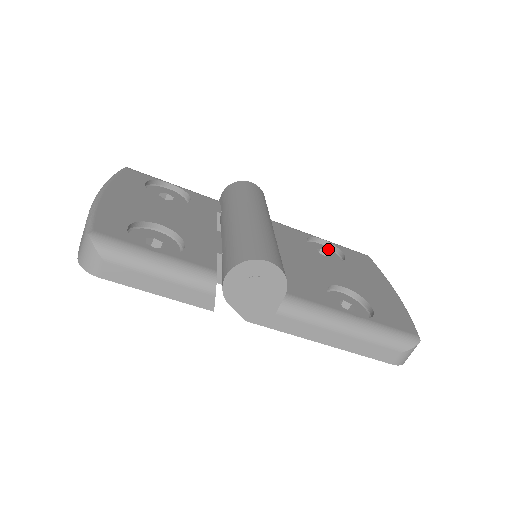
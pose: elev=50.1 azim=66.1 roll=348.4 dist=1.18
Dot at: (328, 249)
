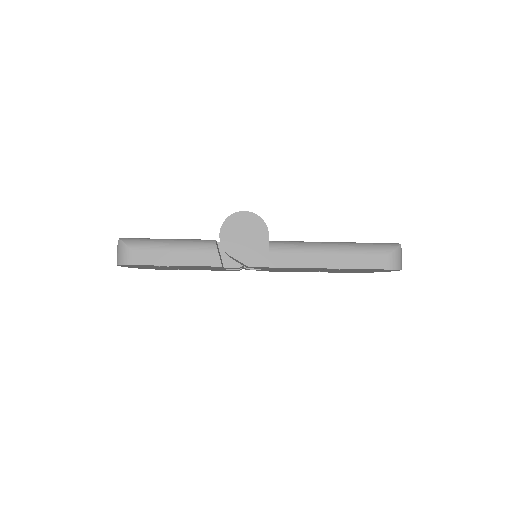
Dot at: occluded
